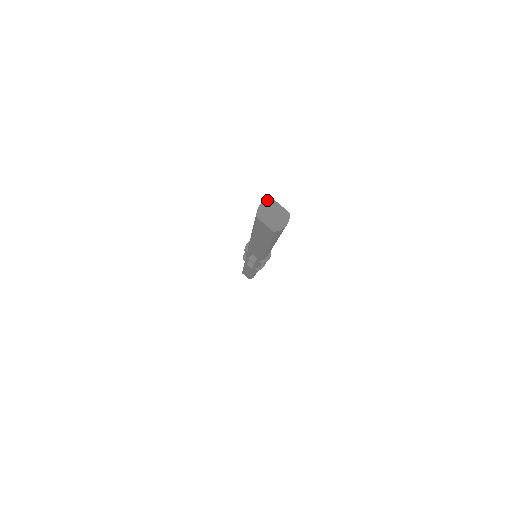
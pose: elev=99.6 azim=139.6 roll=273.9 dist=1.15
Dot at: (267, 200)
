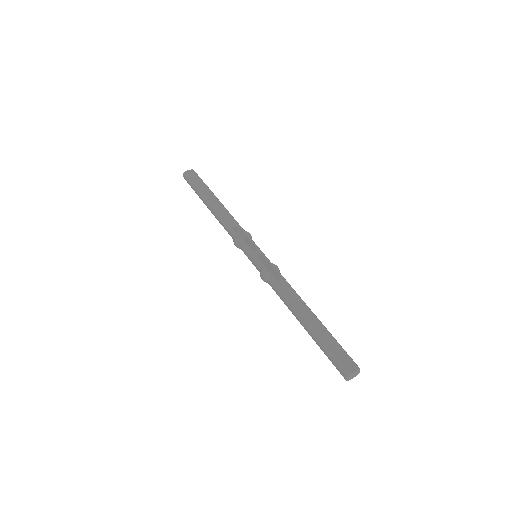
Dot at: (349, 377)
